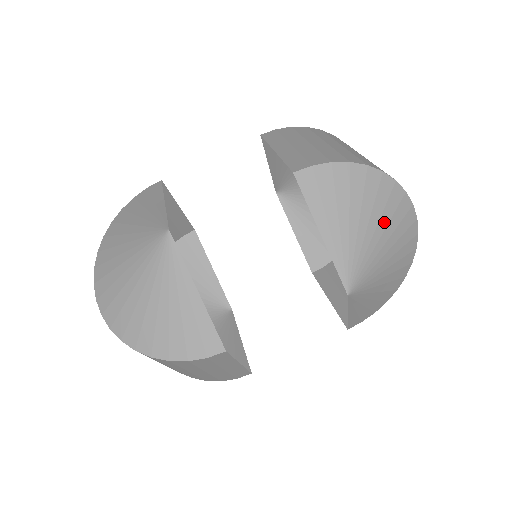
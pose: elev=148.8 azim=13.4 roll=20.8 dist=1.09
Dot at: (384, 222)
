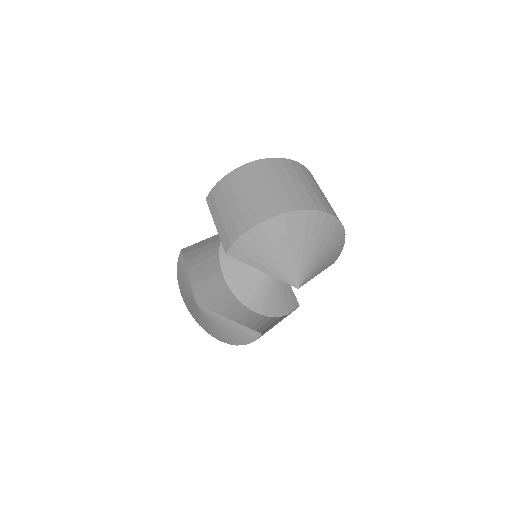
Dot at: (293, 239)
